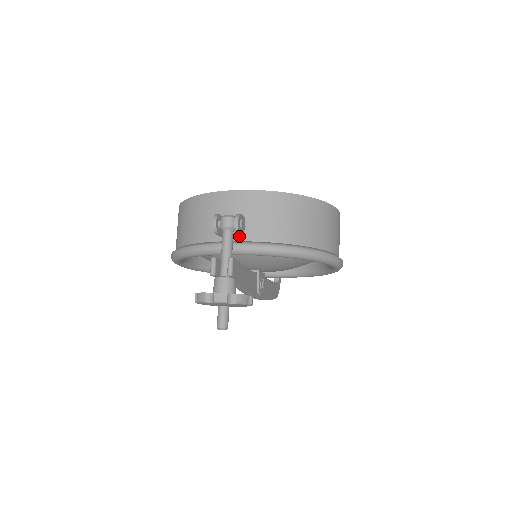
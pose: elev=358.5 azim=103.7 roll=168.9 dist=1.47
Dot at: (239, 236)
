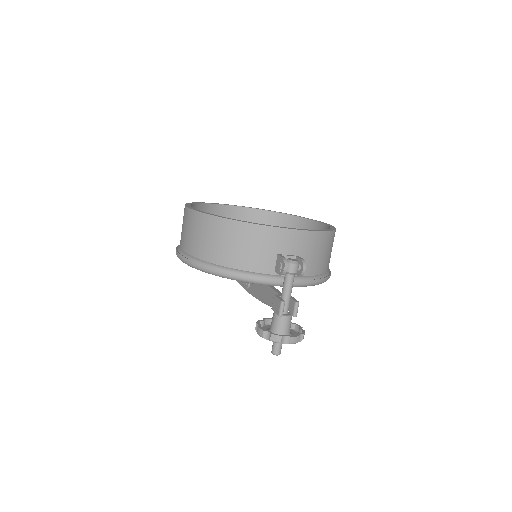
Dot at: occluded
